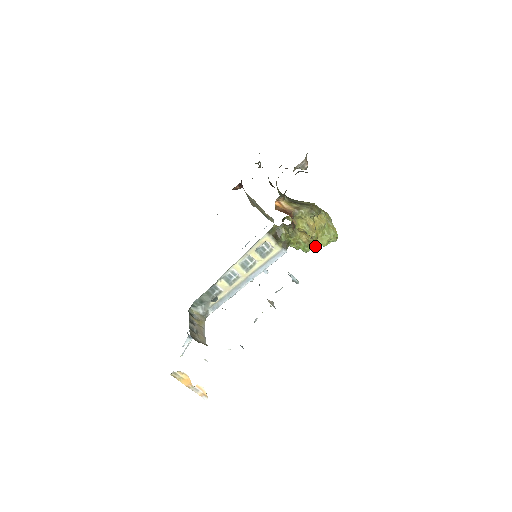
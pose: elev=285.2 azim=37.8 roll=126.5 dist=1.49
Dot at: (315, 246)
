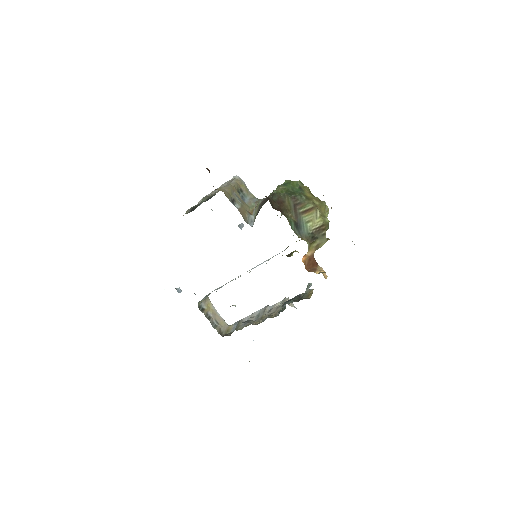
Dot at: occluded
